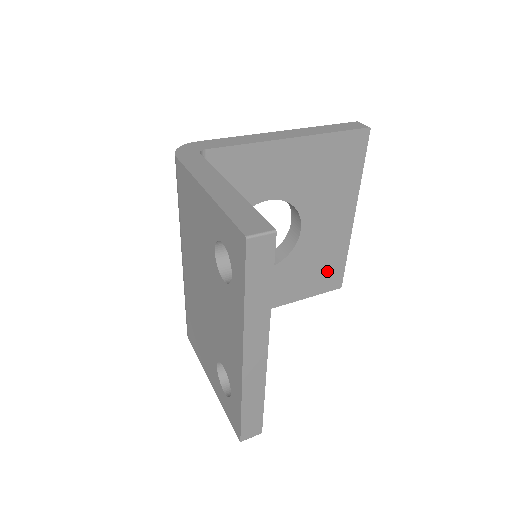
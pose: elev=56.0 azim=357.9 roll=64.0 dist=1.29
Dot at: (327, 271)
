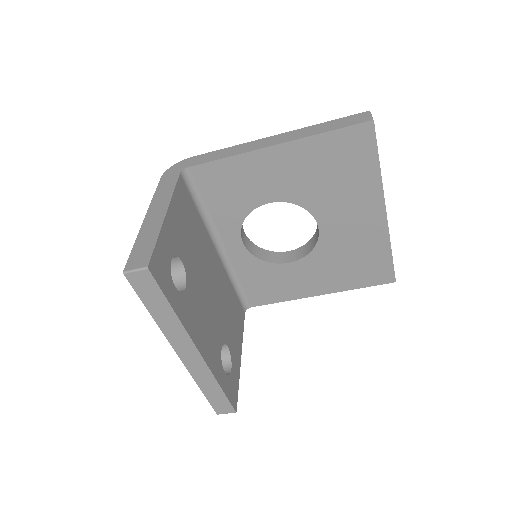
Dot at: (369, 265)
